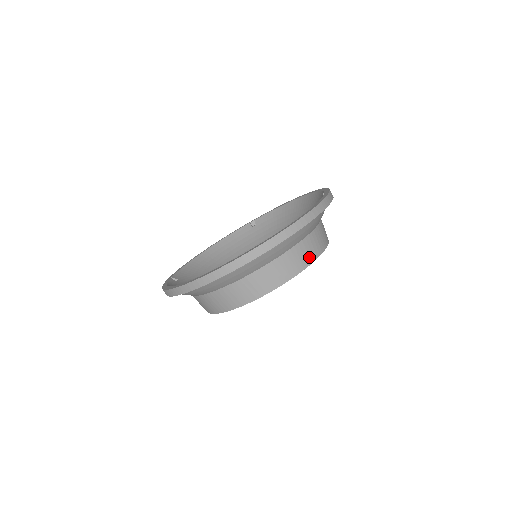
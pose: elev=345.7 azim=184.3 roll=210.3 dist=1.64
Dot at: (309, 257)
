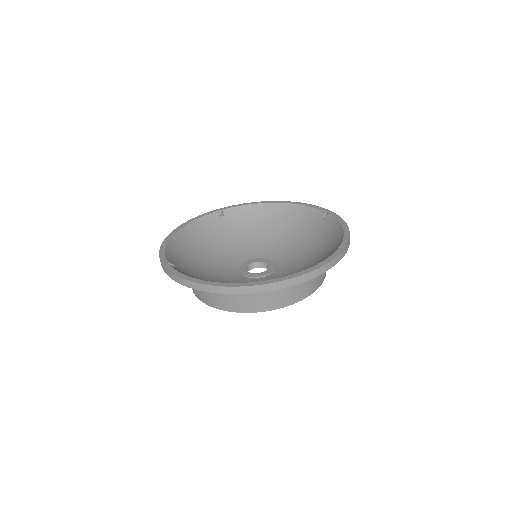
Dot at: occluded
